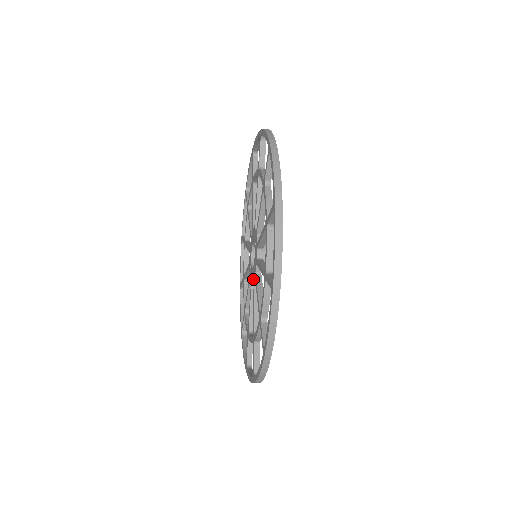
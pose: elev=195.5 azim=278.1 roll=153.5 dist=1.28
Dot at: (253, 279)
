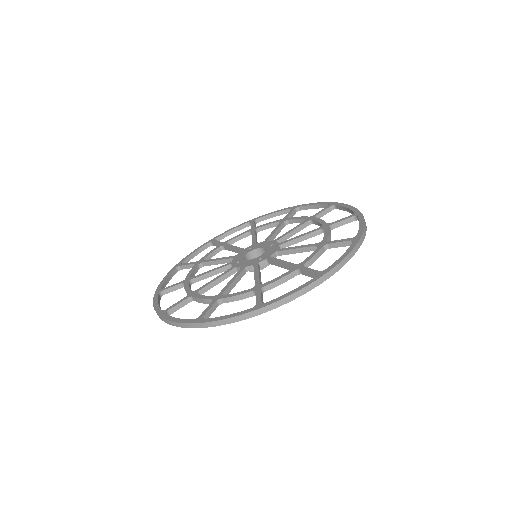
Dot at: (258, 261)
